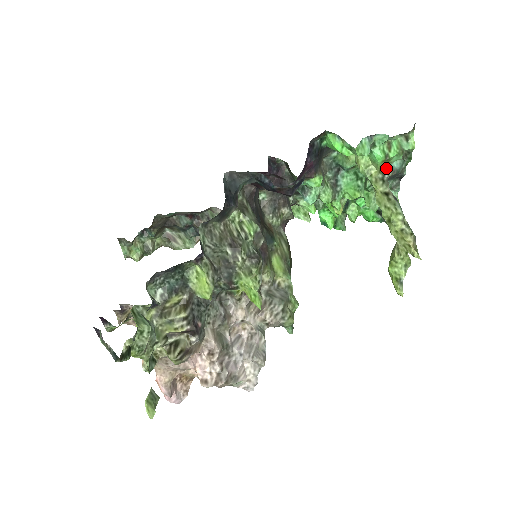
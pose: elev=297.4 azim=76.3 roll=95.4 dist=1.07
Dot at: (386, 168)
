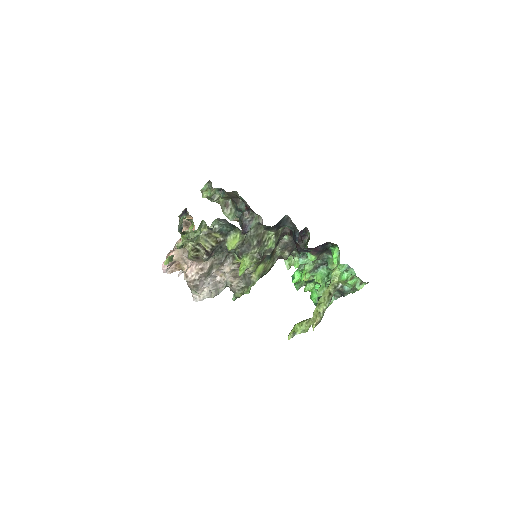
Dot at: (342, 285)
